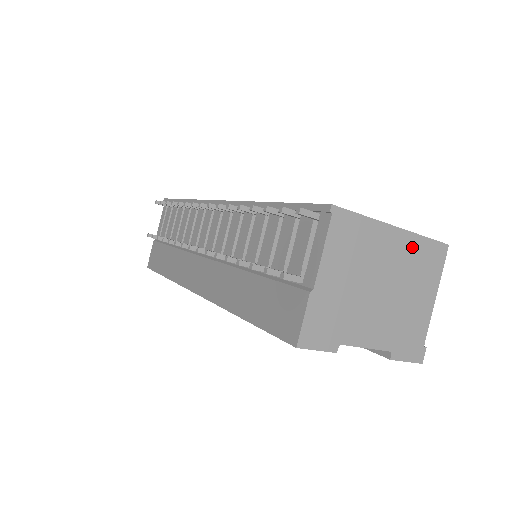
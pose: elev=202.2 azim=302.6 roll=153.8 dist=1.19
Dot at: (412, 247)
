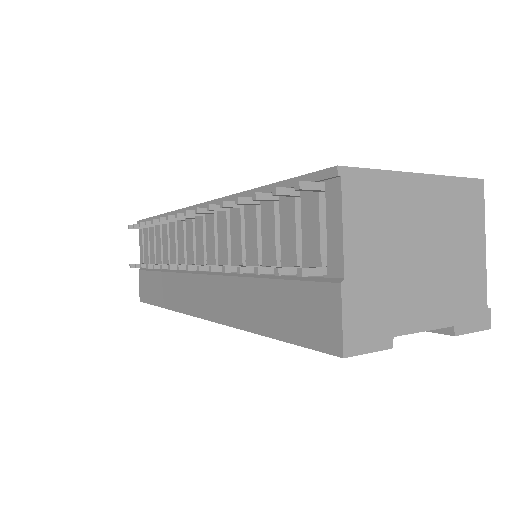
Dot at: (444, 193)
